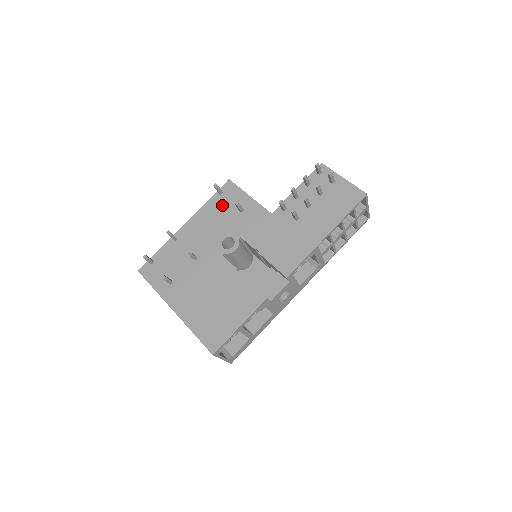
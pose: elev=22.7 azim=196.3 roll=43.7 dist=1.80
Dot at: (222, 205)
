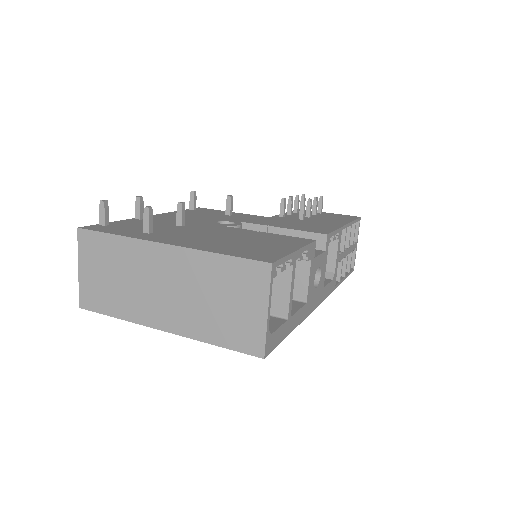
Dot at: (200, 212)
